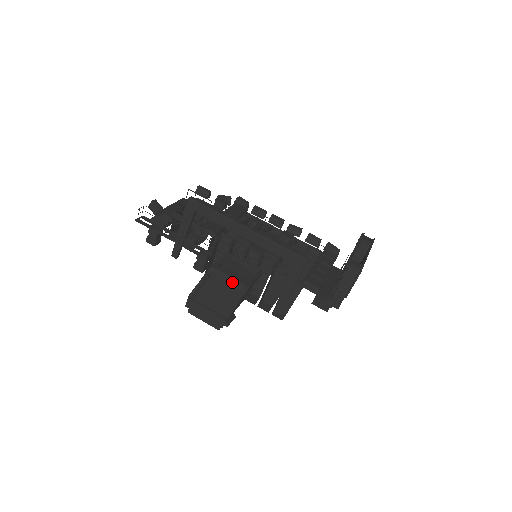
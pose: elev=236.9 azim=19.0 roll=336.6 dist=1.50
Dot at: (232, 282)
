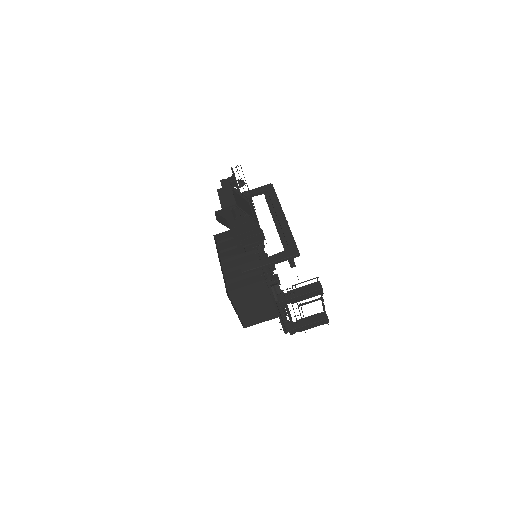
Dot at: (253, 211)
